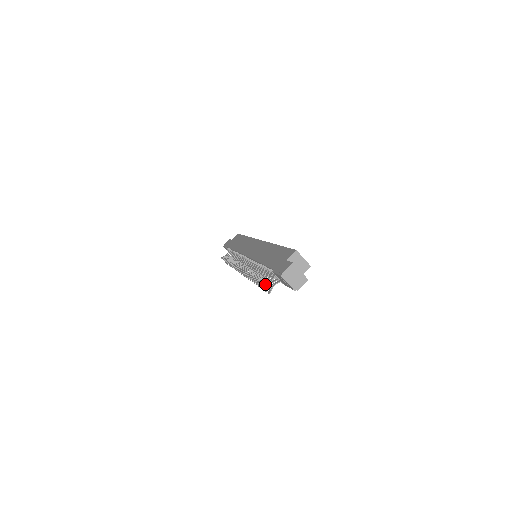
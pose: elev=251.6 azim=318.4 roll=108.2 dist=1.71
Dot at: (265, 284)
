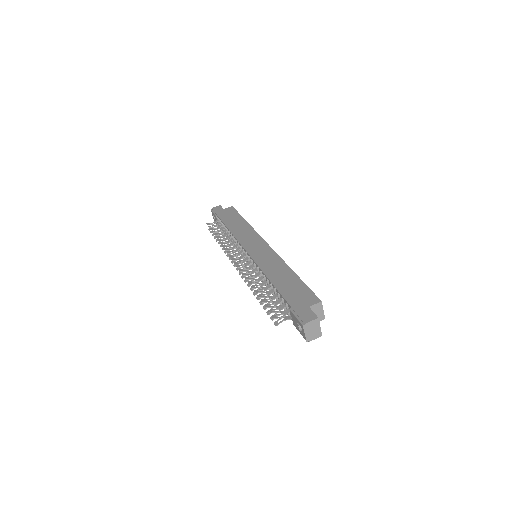
Dot at: occluded
